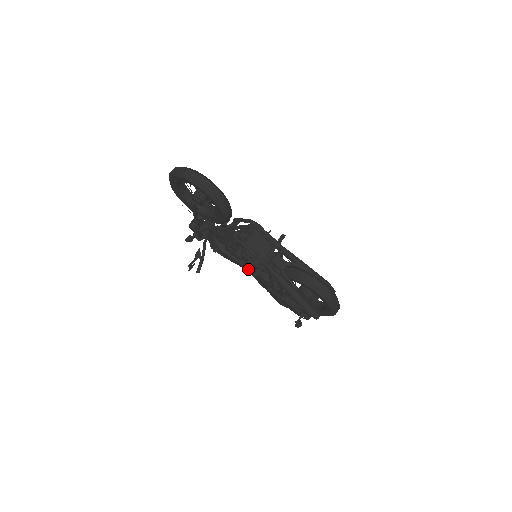
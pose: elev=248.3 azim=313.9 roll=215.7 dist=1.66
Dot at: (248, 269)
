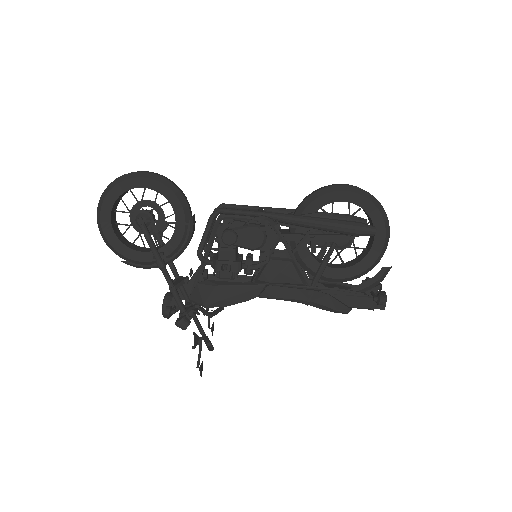
Dot at: (260, 273)
